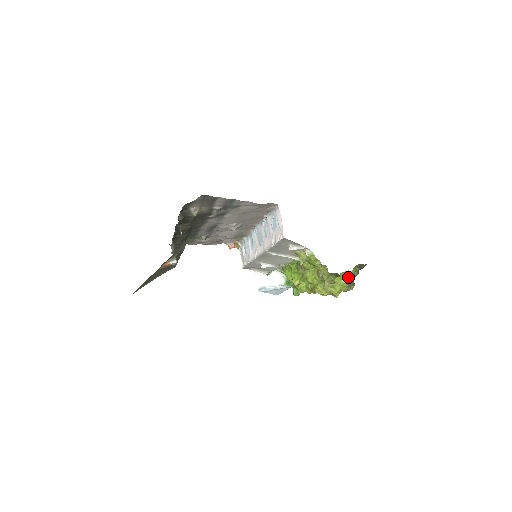
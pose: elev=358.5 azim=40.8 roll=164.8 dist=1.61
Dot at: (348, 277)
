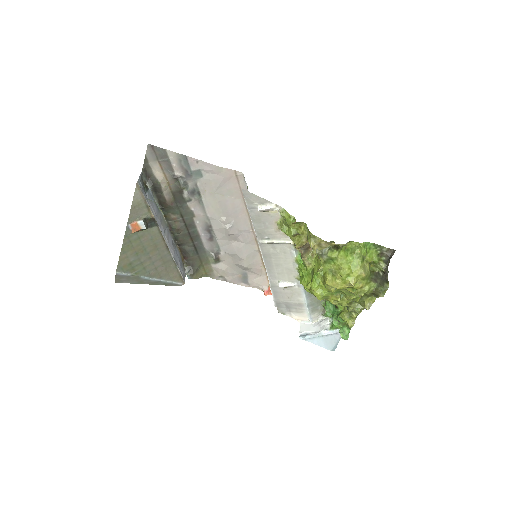
Dot at: (354, 251)
